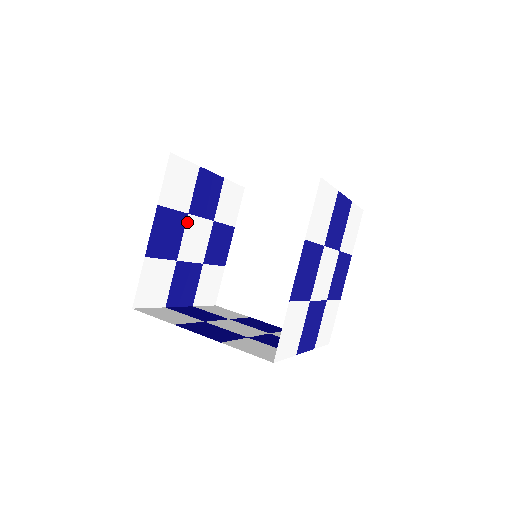
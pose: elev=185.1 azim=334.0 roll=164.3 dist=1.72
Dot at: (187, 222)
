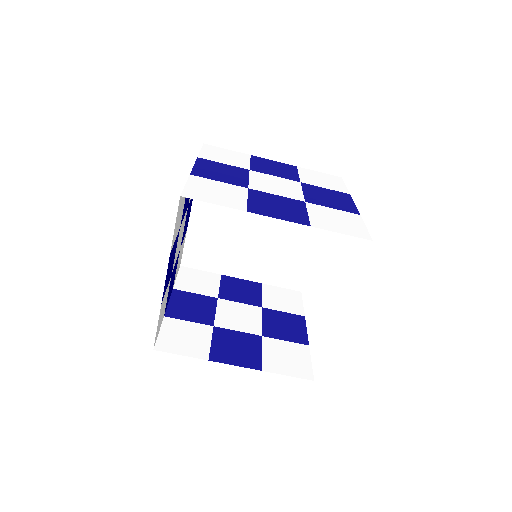
Dot at: (219, 303)
